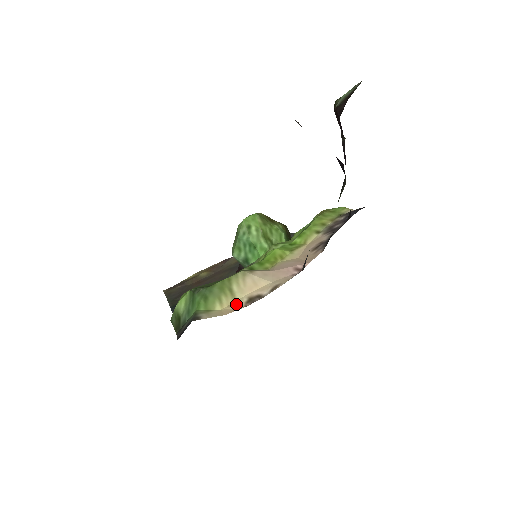
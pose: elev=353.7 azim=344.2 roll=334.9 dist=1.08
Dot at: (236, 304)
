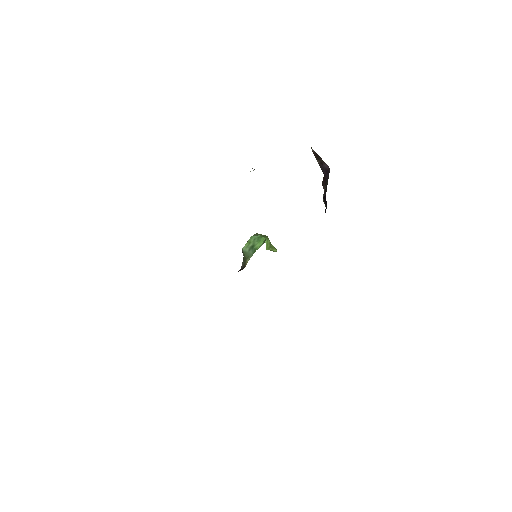
Dot at: occluded
